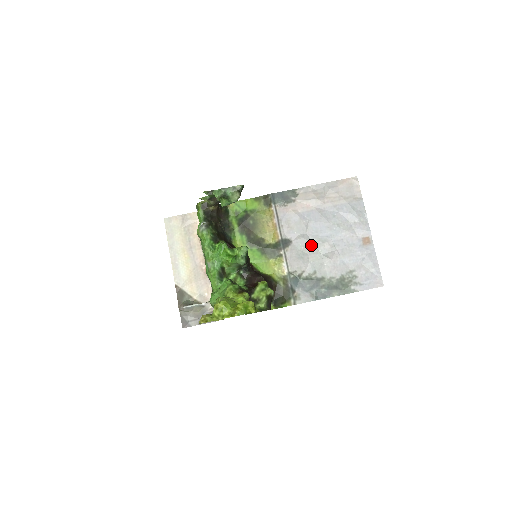
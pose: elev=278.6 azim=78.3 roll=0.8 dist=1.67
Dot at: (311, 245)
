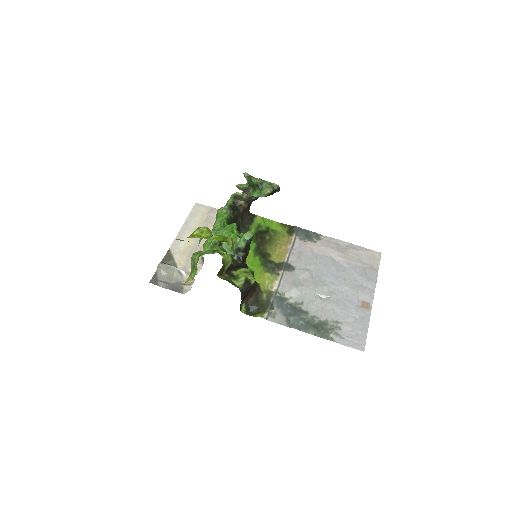
Dot at: (311, 281)
